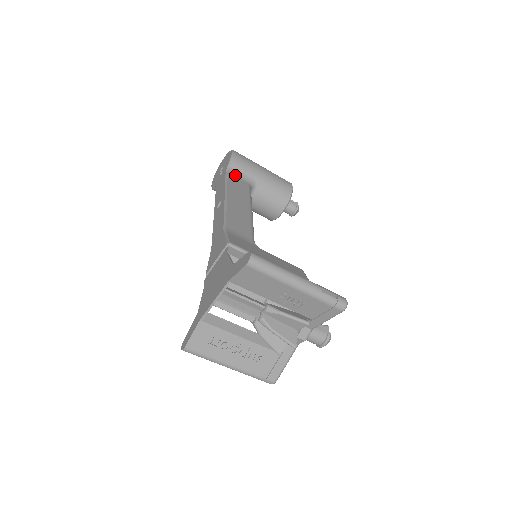
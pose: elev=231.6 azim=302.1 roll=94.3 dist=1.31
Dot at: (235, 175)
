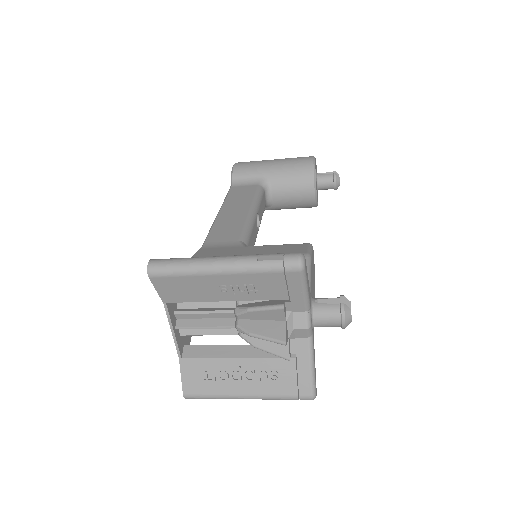
Dot at: (240, 185)
